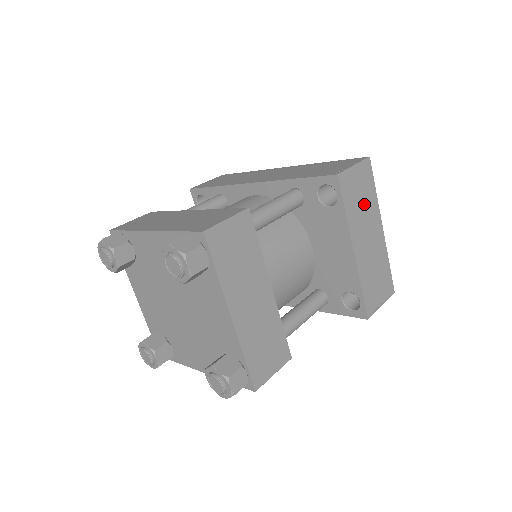
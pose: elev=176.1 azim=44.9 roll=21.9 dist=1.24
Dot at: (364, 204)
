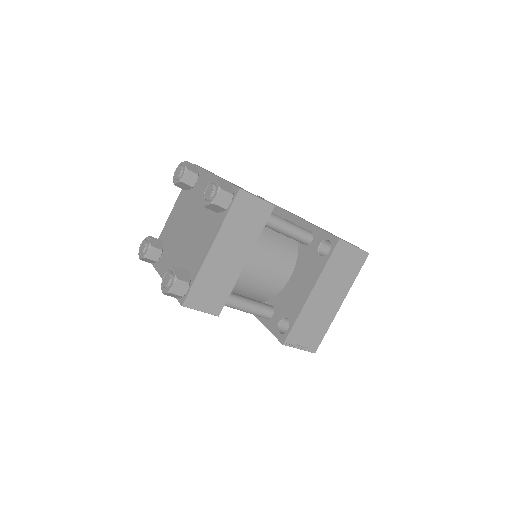
Dot at: (342, 275)
